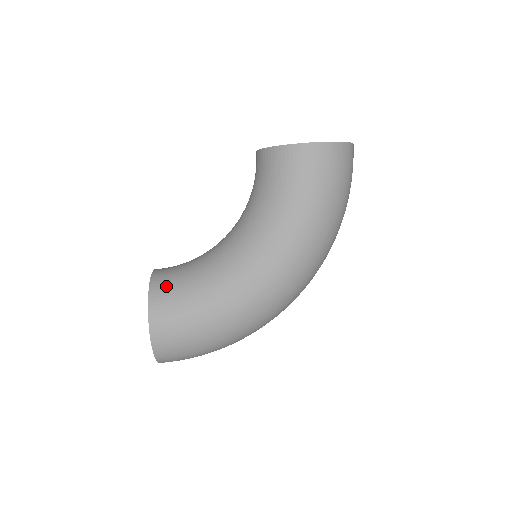
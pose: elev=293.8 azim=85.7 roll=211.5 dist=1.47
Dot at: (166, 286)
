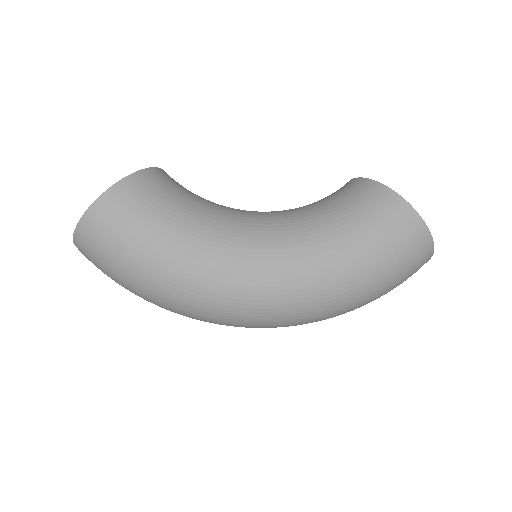
Dot at: (164, 181)
